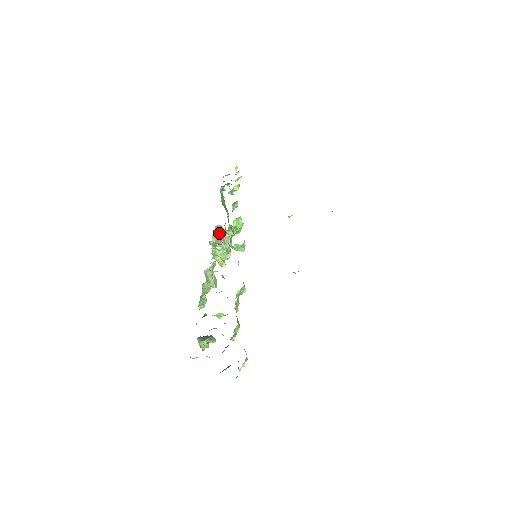
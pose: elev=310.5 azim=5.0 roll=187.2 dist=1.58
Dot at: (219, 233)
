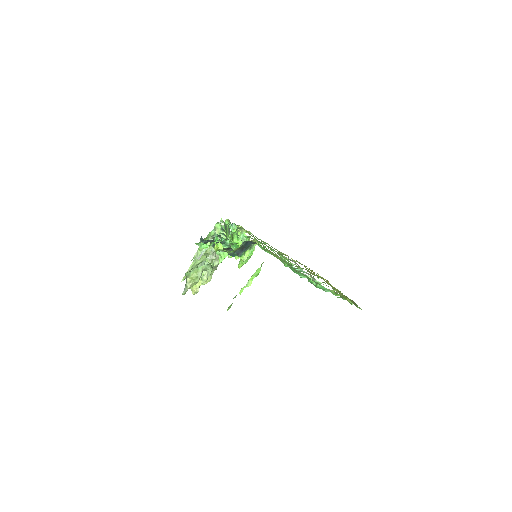
Dot at: occluded
